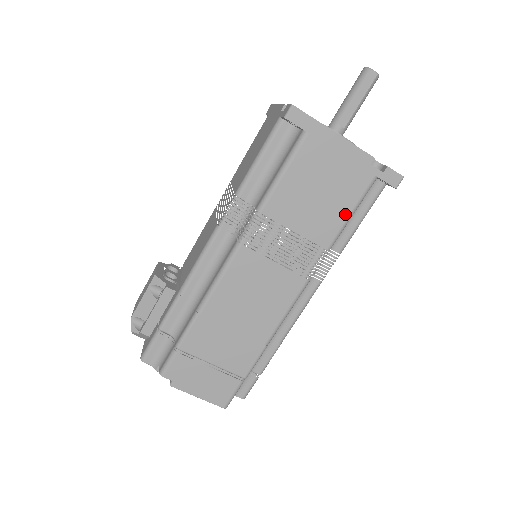
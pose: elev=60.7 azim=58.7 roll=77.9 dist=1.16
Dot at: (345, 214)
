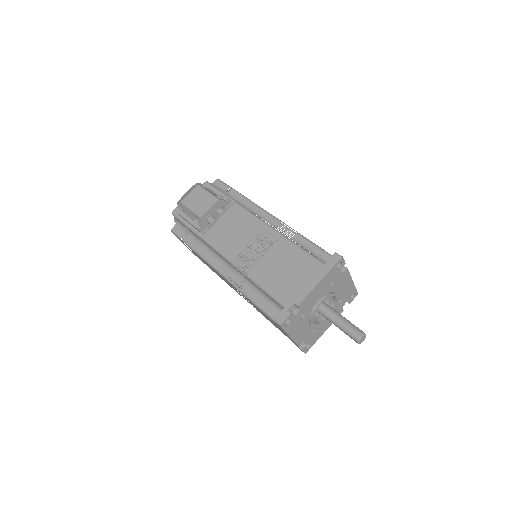
Dot at: (274, 325)
